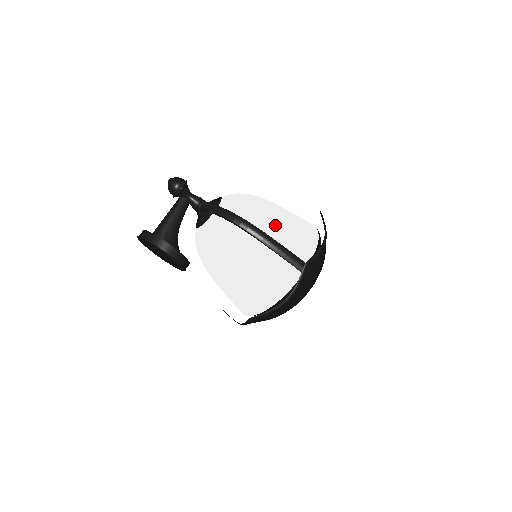
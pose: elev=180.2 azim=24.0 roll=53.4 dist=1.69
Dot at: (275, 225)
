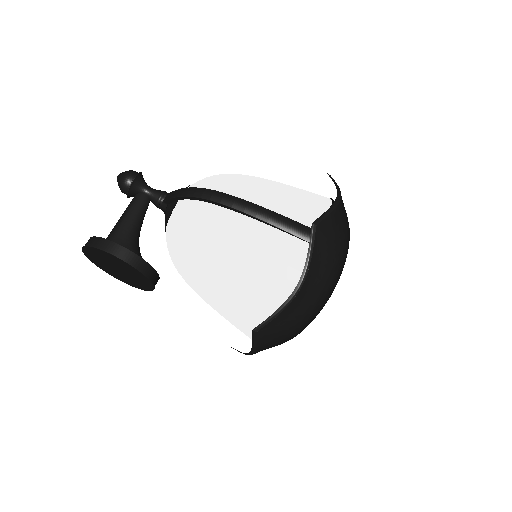
Dot at: (262, 192)
